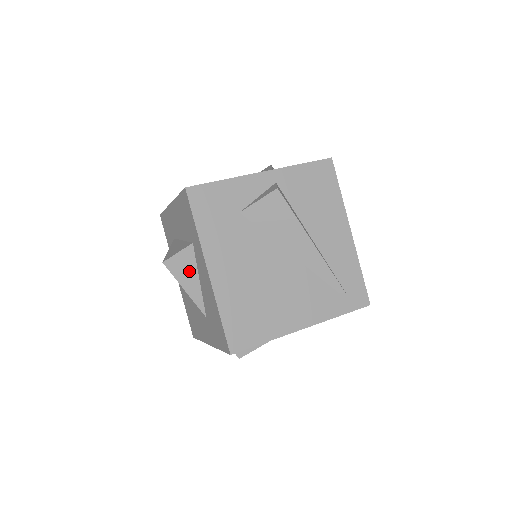
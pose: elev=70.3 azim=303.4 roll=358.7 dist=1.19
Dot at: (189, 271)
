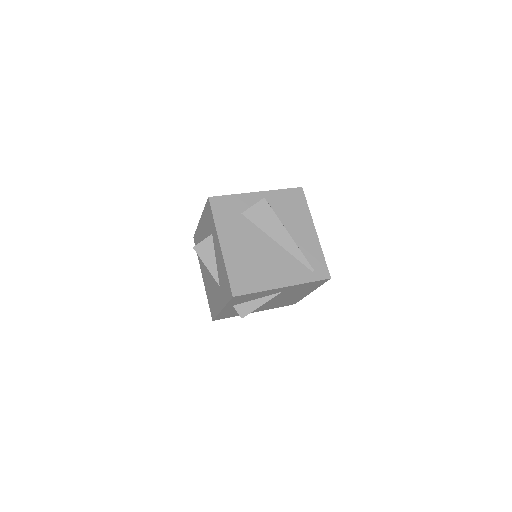
Dot at: (209, 253)
